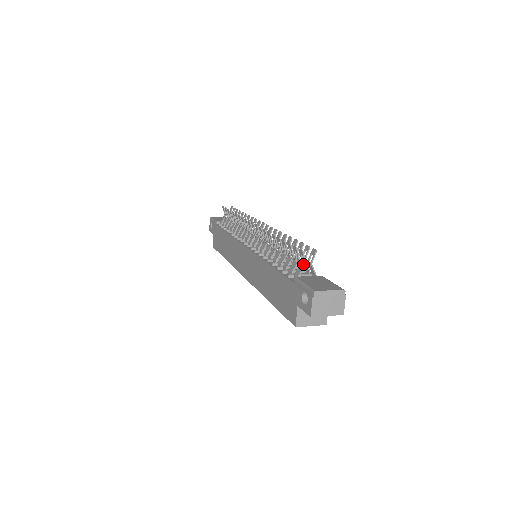
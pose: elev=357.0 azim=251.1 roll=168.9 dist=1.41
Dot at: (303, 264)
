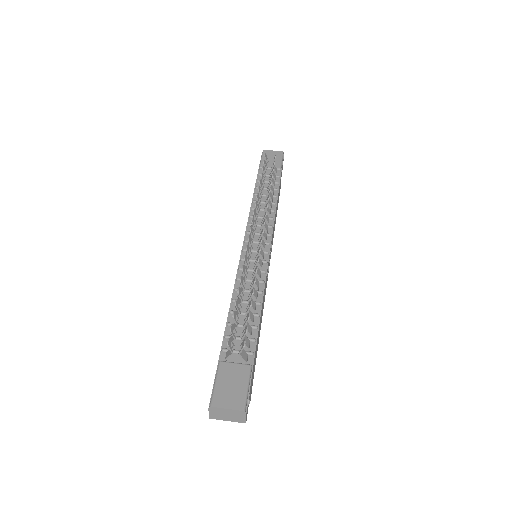
Dot at: (245, 337)
